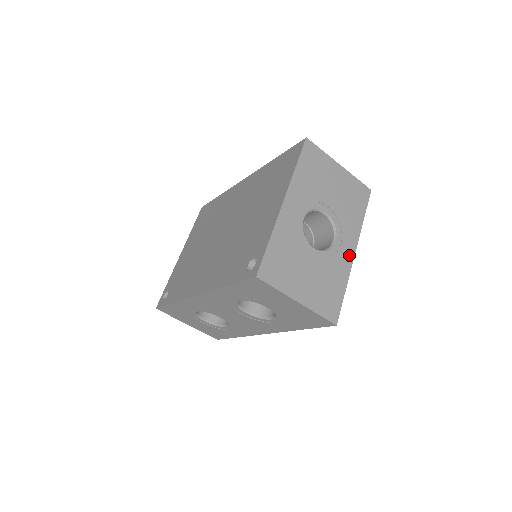
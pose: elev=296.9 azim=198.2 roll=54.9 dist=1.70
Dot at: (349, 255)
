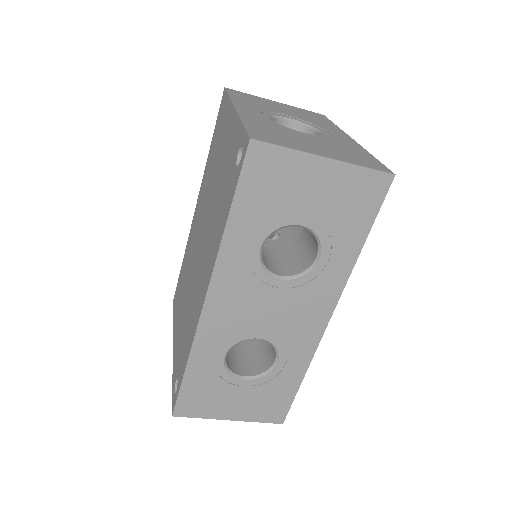
Dot at: (348, 139)
